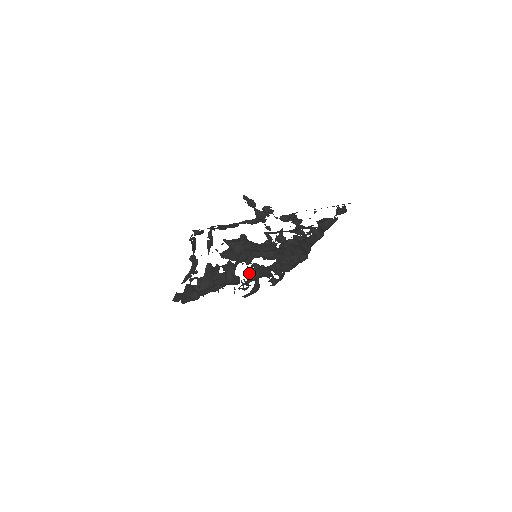
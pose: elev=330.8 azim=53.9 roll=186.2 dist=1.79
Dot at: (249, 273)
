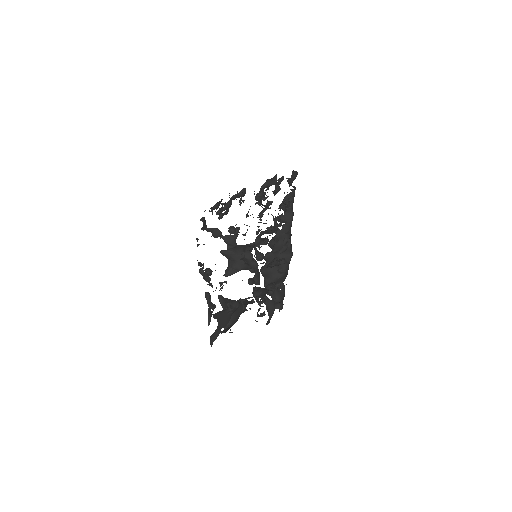
Dot at: (256, 295)
